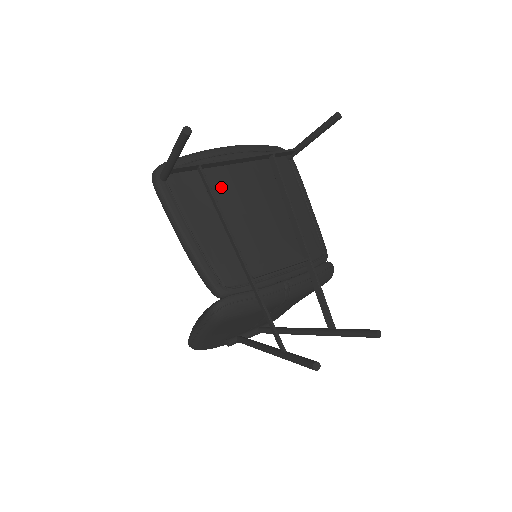
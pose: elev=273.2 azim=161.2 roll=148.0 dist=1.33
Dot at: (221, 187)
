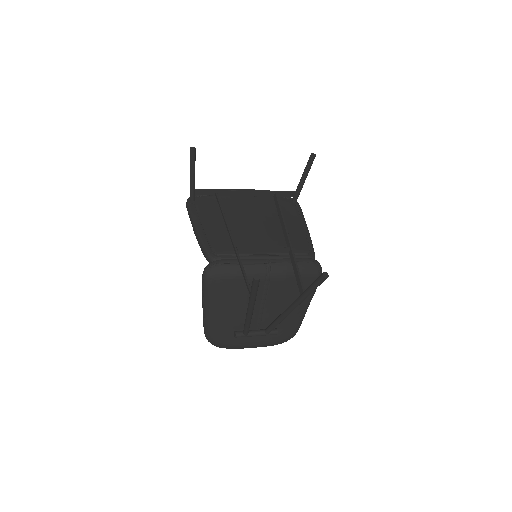
Dot at: (231, 206)
